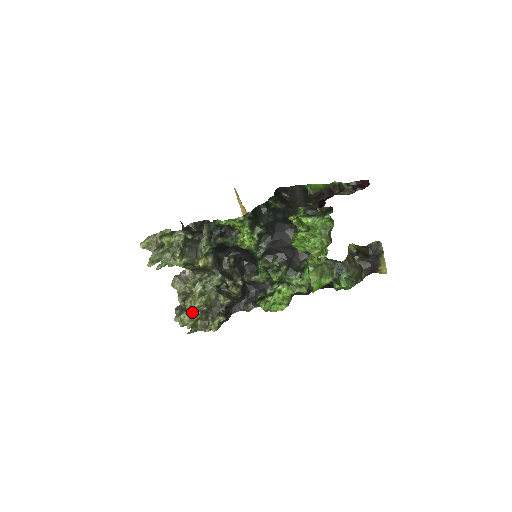
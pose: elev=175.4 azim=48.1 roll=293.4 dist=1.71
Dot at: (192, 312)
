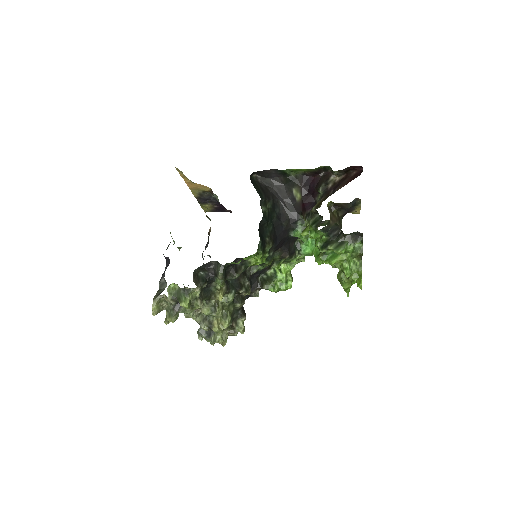
Dot at: (221, 332)
